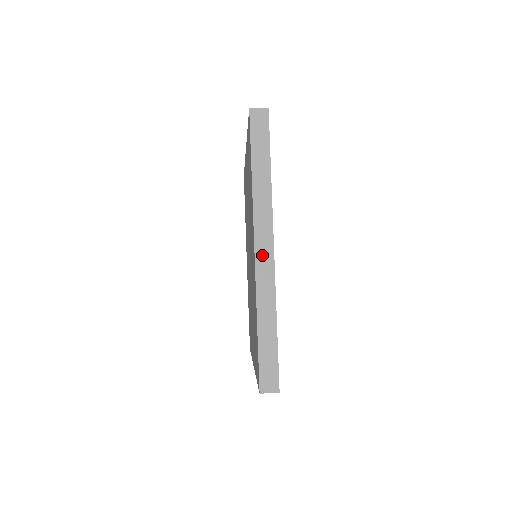
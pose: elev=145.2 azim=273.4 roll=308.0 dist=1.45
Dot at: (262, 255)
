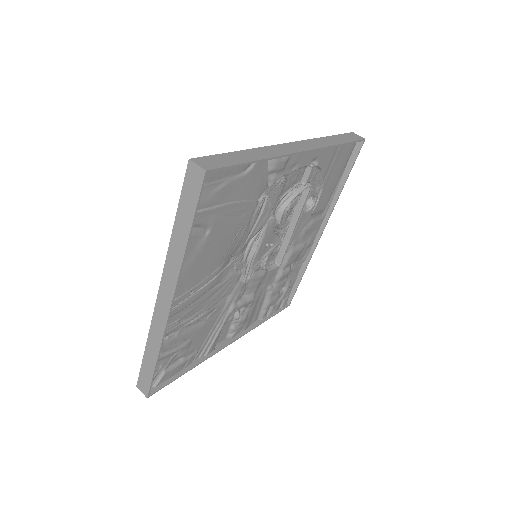
Dot at: (161, 303)
